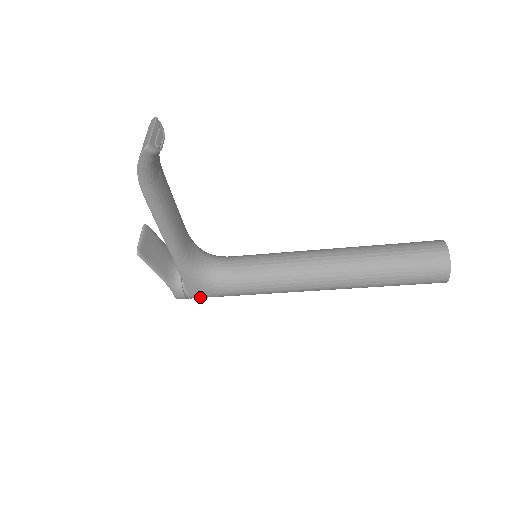
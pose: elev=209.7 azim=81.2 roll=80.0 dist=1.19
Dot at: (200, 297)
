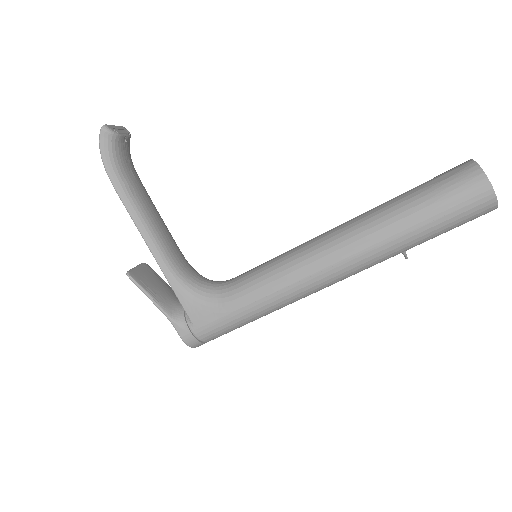
Dot at: (208, 331)
